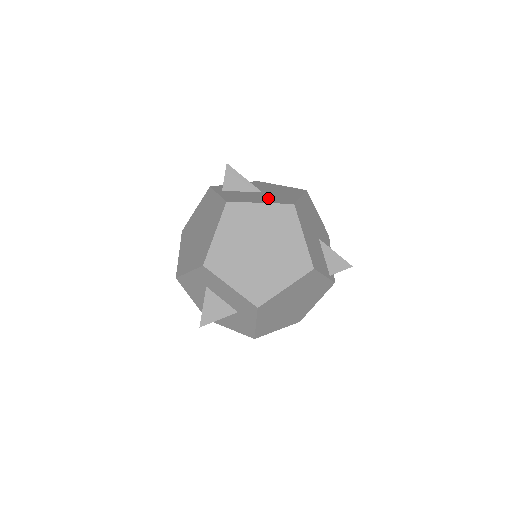
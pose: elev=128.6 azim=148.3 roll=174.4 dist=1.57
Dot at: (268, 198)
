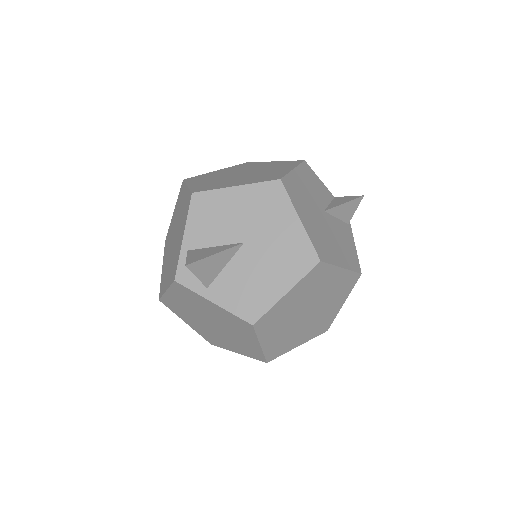
Dot at: (277, 266)
